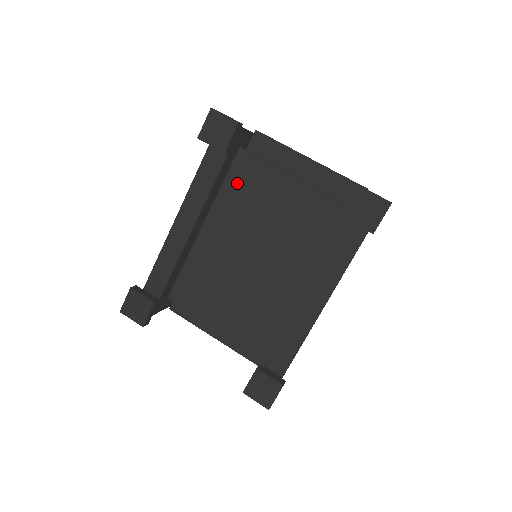
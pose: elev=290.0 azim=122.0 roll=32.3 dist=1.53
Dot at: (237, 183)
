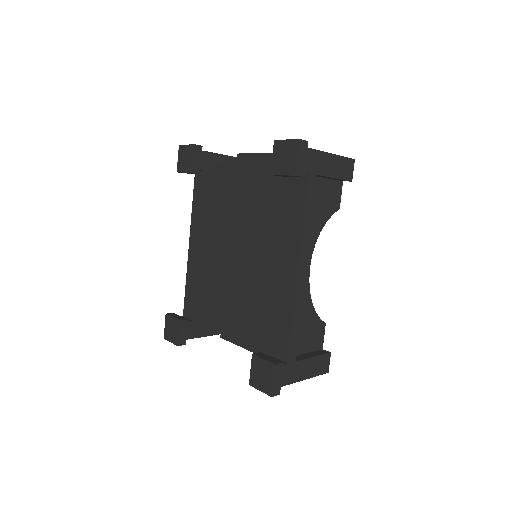
Dot at: (226, 199)
